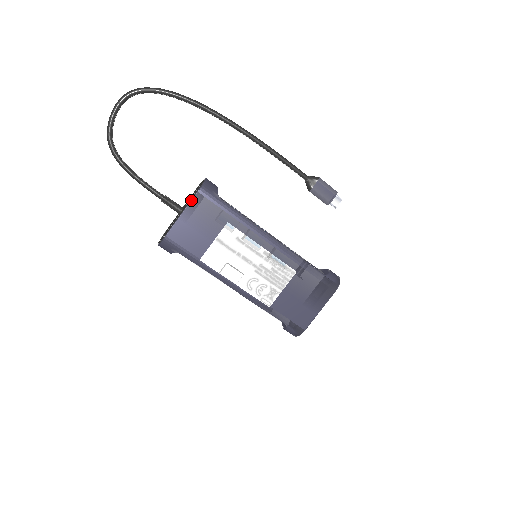
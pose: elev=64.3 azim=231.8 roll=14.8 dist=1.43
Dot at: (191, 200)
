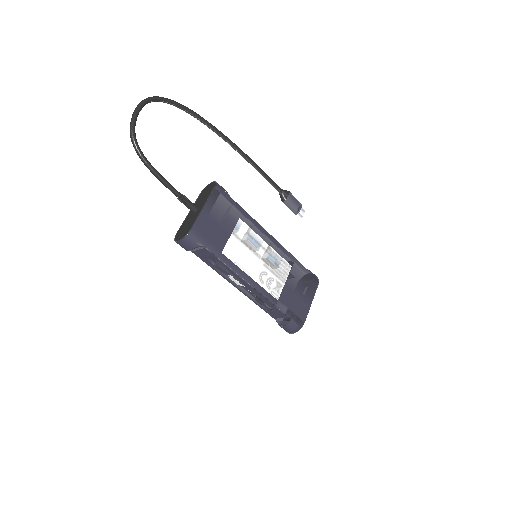
Dot at: (210, 195)
